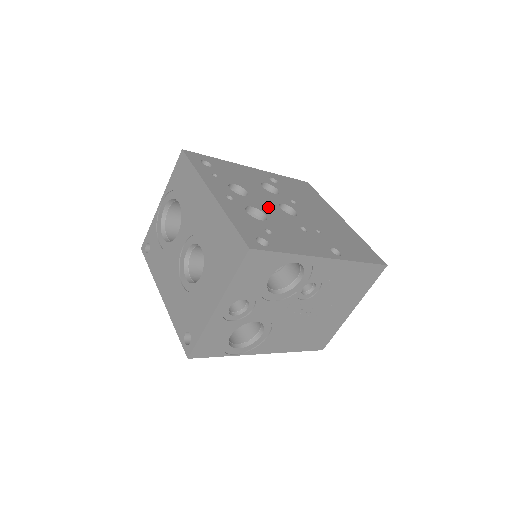
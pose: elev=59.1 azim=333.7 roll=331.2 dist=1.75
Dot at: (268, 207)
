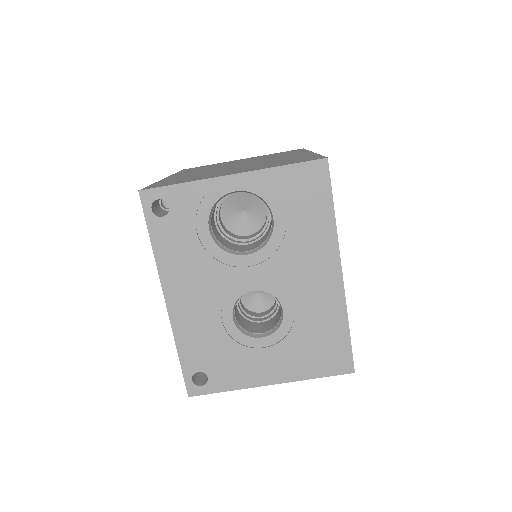
Dot at: occluded
